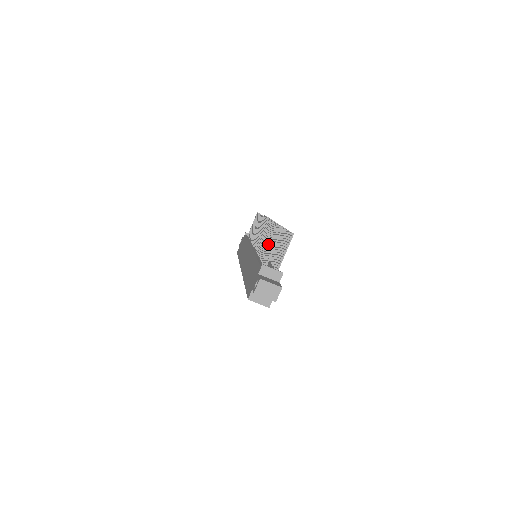
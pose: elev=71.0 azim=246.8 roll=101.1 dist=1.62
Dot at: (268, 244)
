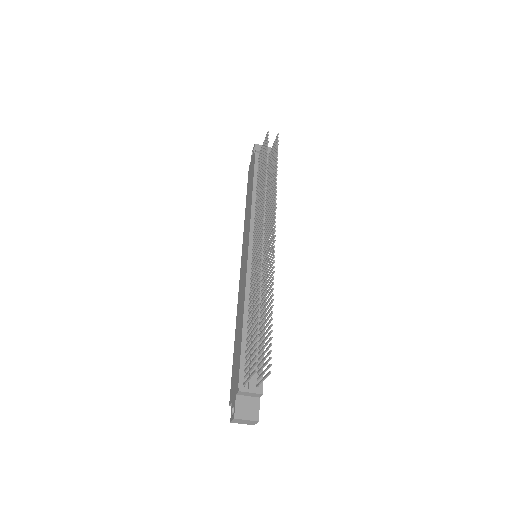
Dot at: (251, 338)
